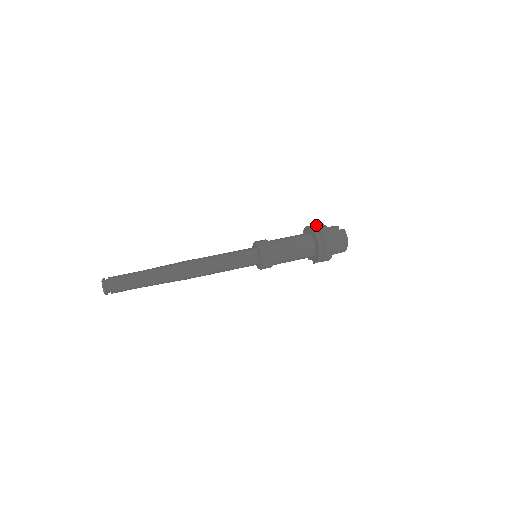
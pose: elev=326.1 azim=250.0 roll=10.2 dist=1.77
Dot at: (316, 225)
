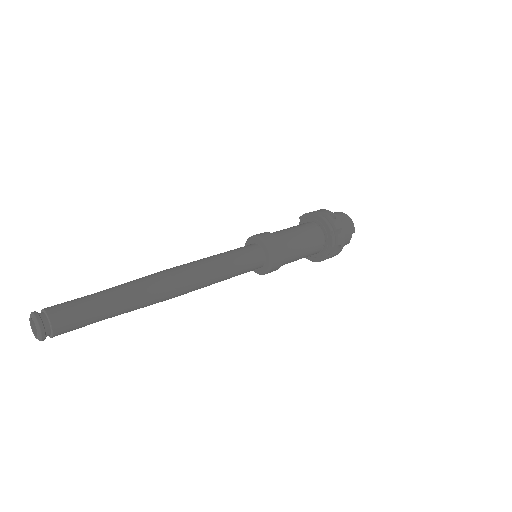
Dot at: occluded
